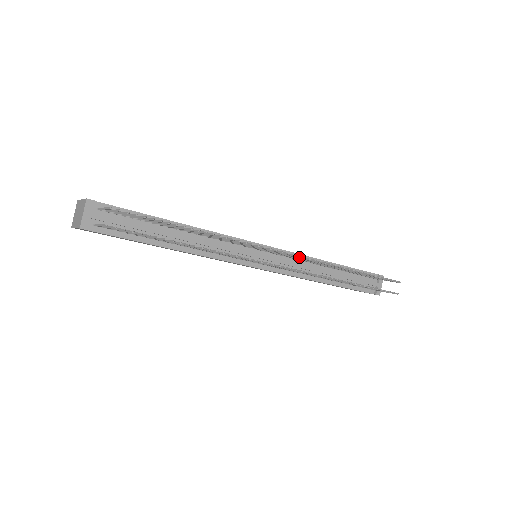
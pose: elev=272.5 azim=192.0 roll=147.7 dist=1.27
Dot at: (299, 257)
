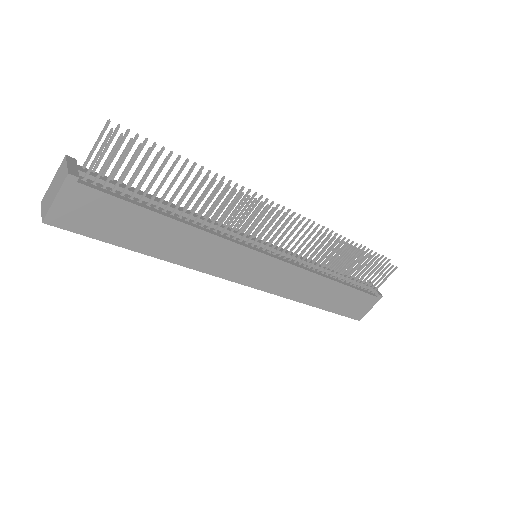
Dot at: occluded
